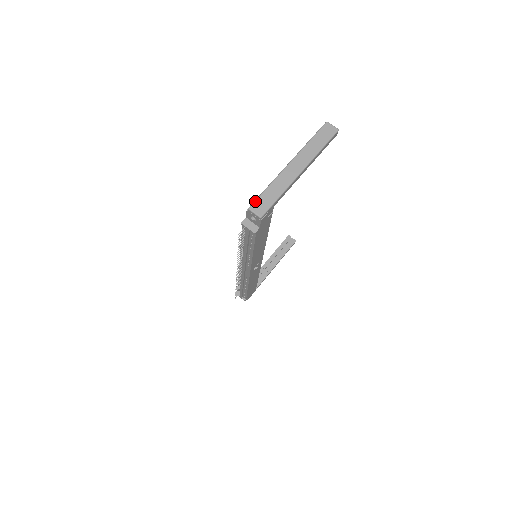
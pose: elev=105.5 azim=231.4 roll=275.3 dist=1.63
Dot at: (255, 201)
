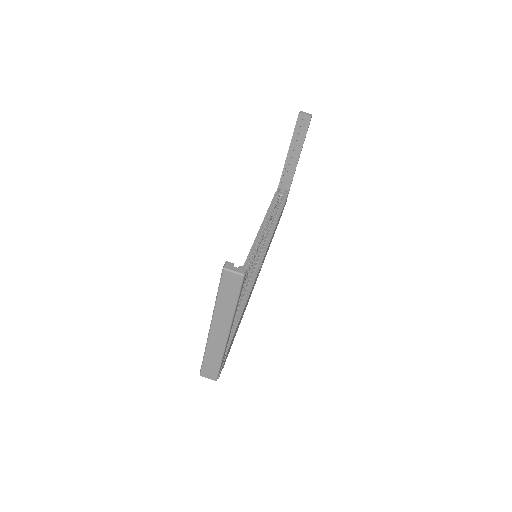
Dot at: (201, 370)
